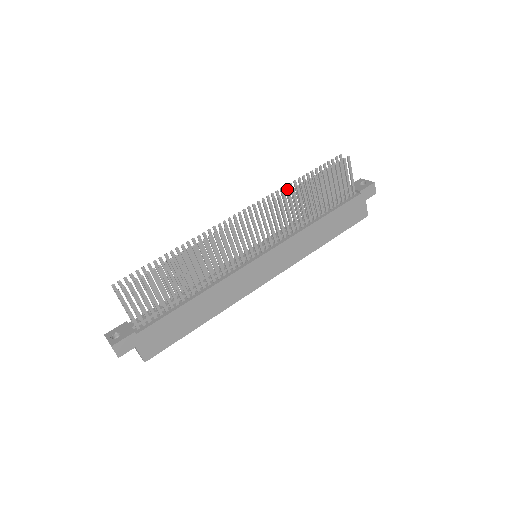
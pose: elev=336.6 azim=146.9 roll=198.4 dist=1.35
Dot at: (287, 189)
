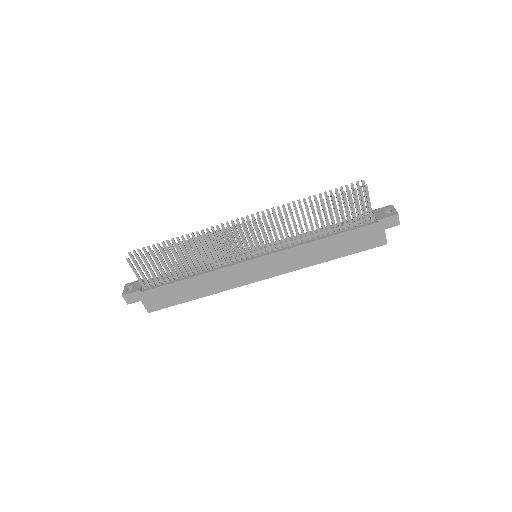
Dot at: (295, 205)
